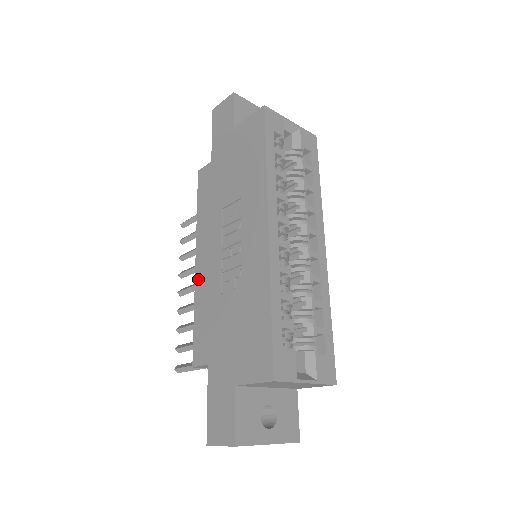
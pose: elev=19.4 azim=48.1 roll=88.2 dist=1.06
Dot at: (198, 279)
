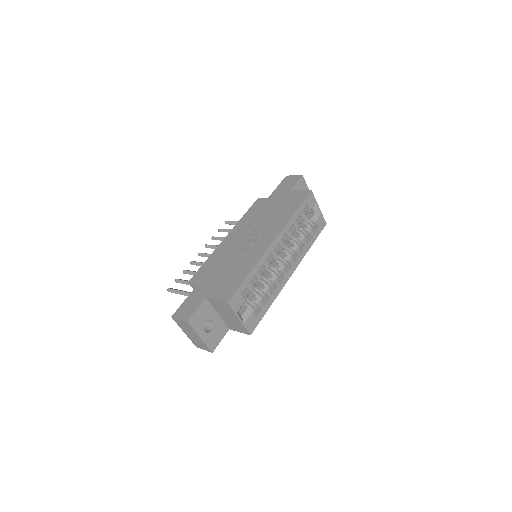
Dot at: (221, 246)
